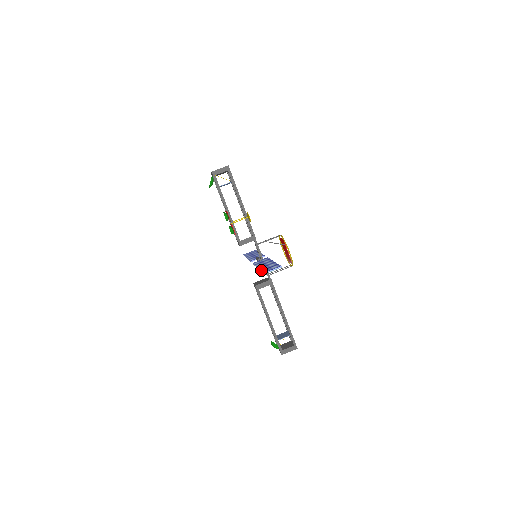
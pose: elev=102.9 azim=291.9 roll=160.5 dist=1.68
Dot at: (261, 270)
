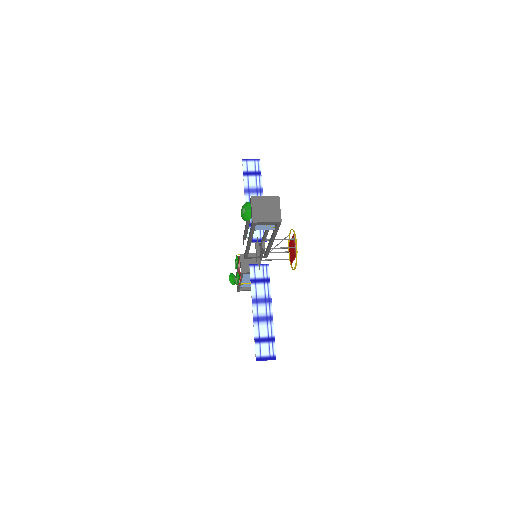
Dot at: (243, 177)
